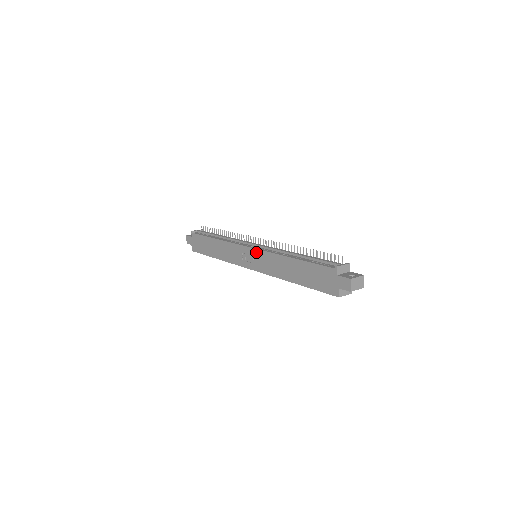
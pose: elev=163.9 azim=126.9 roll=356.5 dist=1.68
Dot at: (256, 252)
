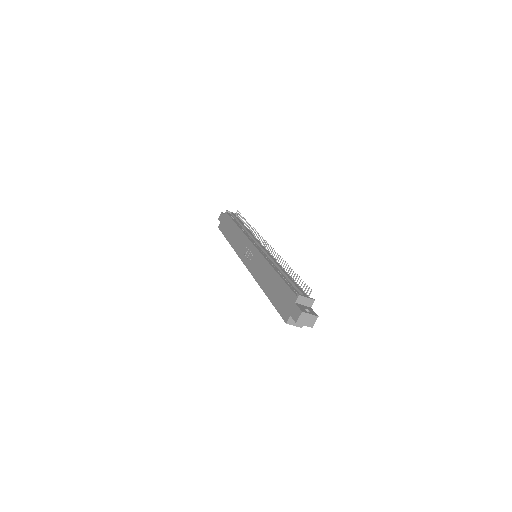
Dot at: (255, 251)
